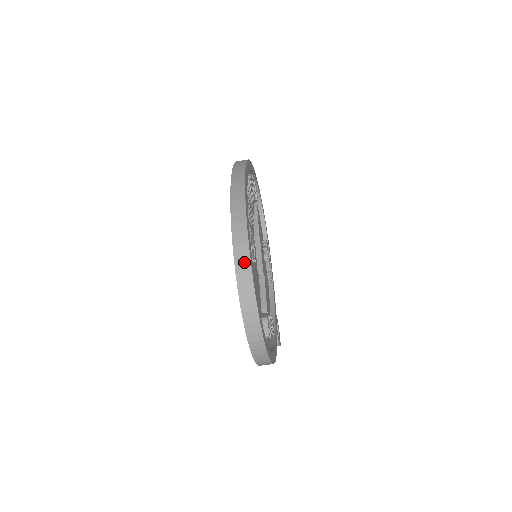
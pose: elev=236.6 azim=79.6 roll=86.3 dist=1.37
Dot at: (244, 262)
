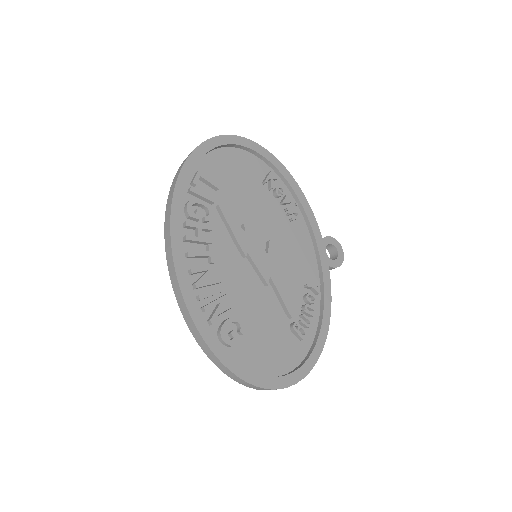
Dot at: (228, 373)
